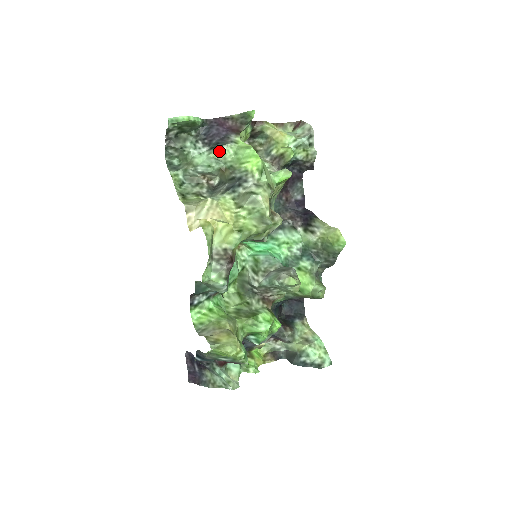
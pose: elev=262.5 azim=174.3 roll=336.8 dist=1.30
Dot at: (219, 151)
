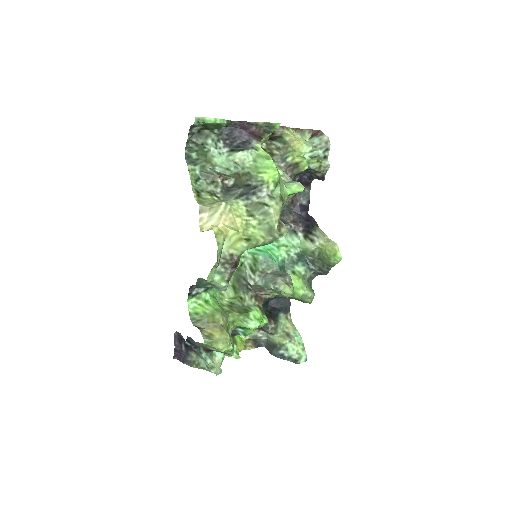
Dot at: (239, 155)
